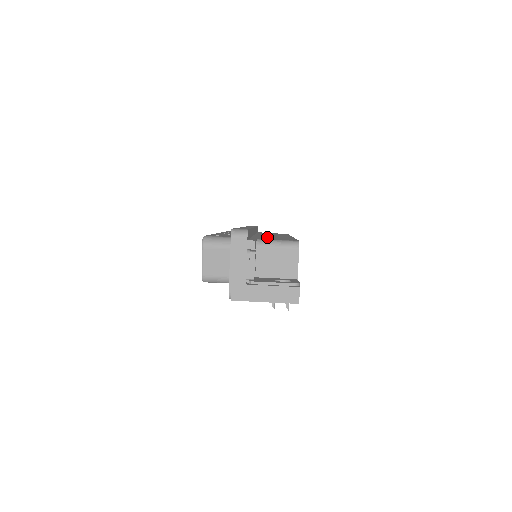
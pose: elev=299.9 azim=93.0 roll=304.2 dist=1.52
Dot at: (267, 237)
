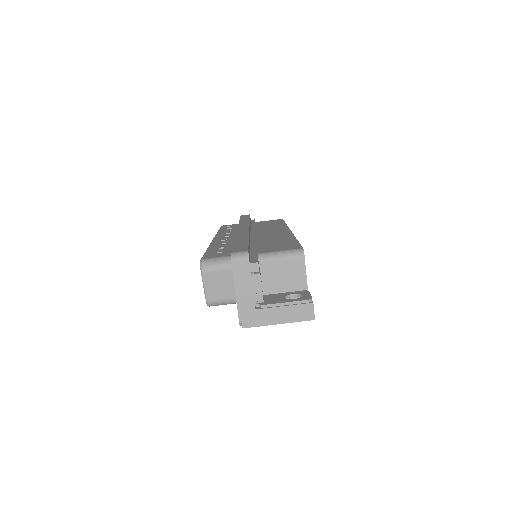
Dot at: (266, 242)
